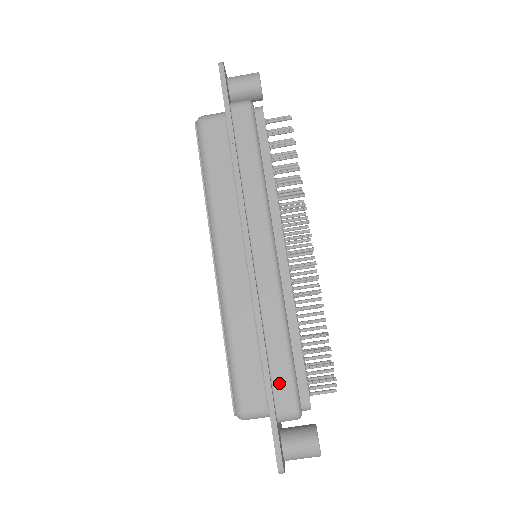
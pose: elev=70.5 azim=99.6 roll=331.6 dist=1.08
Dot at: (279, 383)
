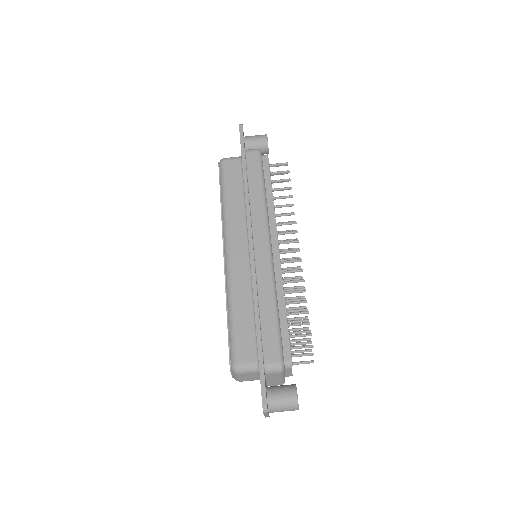
Dot at: (268, 341)
